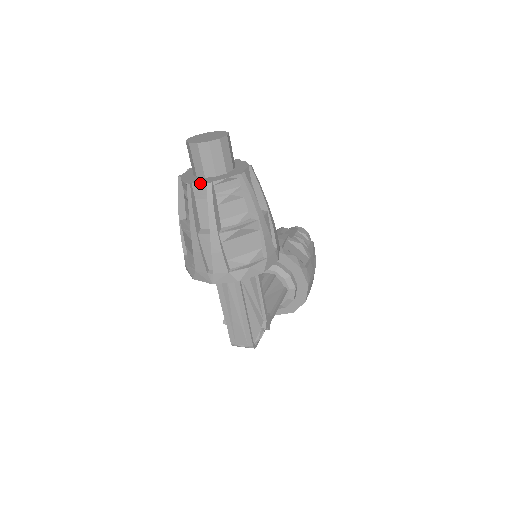
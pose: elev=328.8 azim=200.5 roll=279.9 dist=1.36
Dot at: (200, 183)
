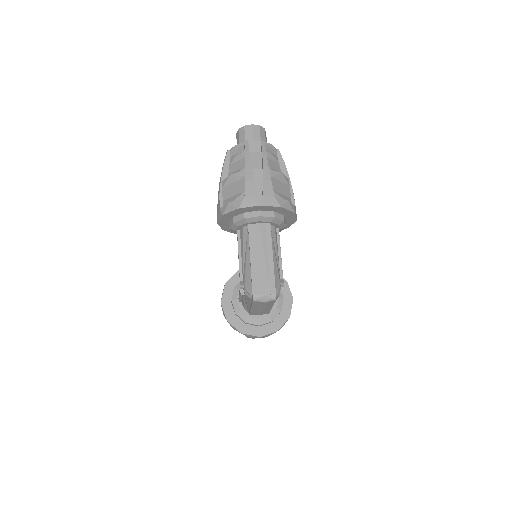
Dot at: (255, 141)
